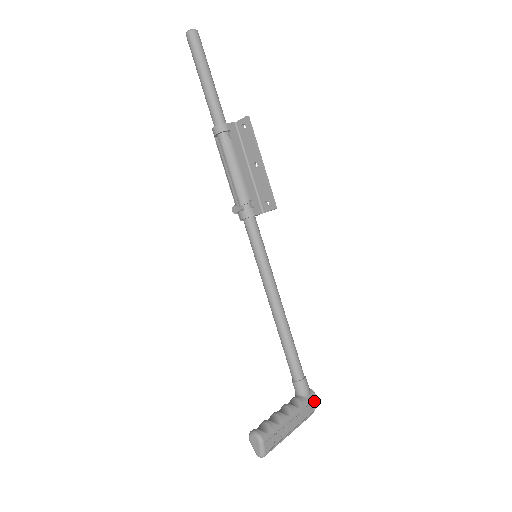
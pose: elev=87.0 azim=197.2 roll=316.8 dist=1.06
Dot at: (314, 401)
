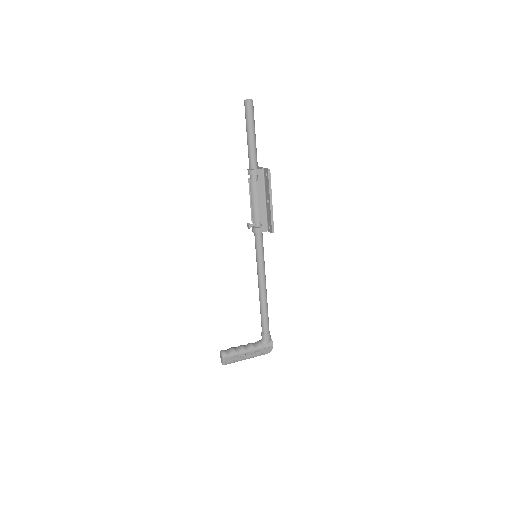
Dot at: (271, 347)
